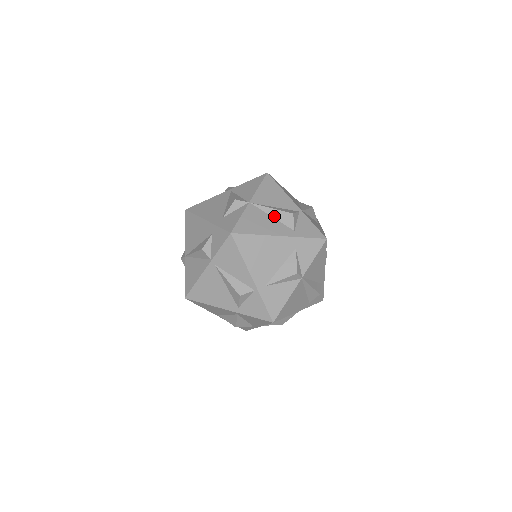
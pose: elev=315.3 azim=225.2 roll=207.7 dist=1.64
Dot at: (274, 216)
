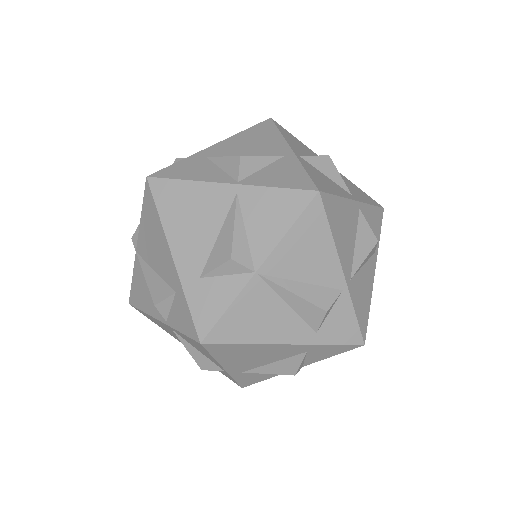
Dot at: (292, 305)
